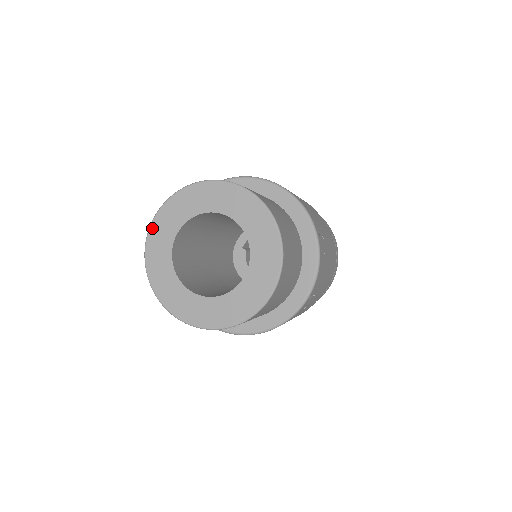
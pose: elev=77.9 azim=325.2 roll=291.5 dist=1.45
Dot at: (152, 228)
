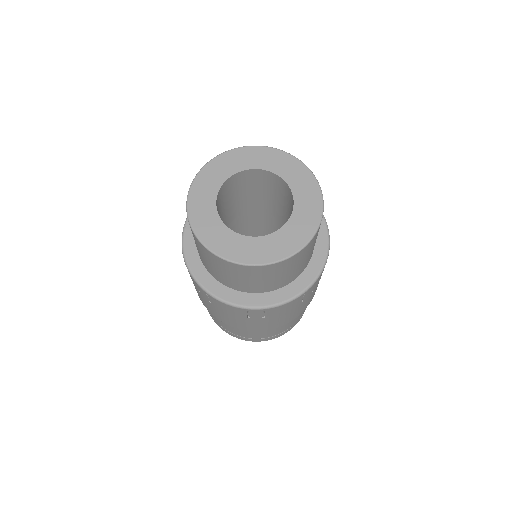
Dot at: (240, 149)
